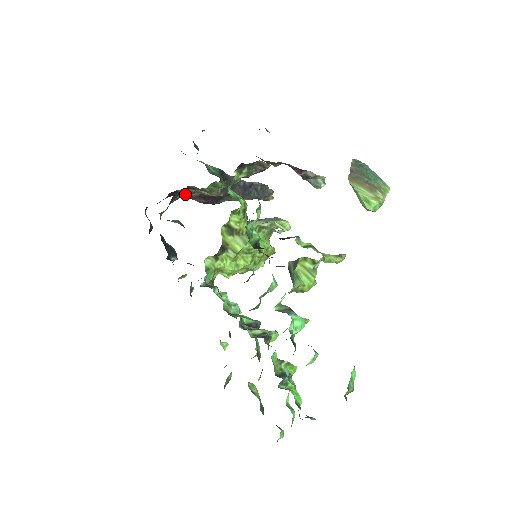
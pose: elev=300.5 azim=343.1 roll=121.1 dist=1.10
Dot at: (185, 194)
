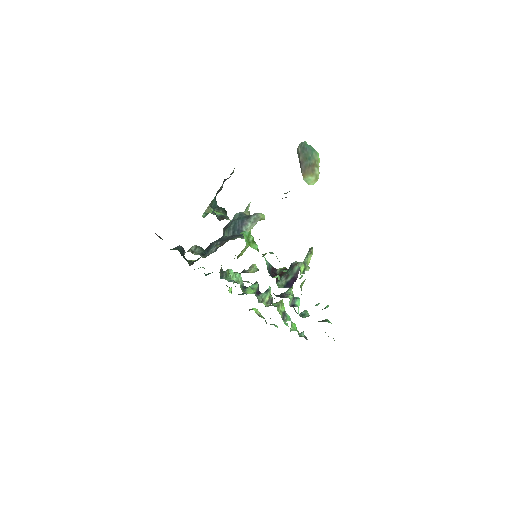
Dot at: occluded
